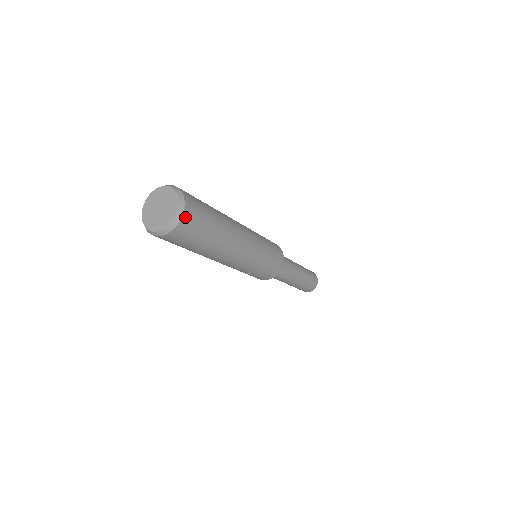
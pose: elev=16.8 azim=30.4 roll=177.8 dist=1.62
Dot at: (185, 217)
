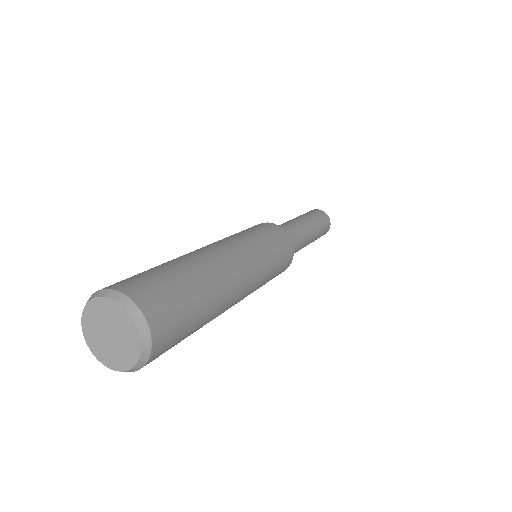
Dot at: (149, 361)
